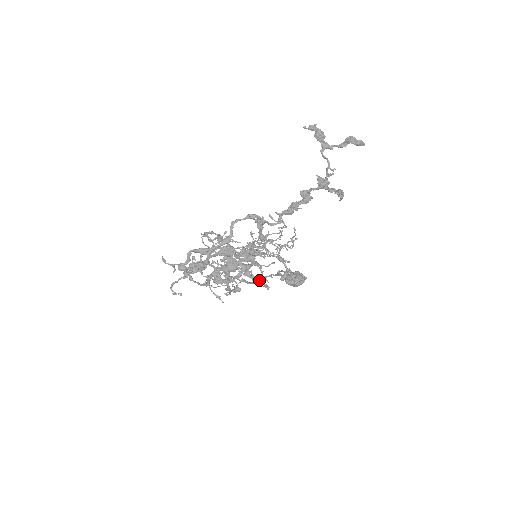
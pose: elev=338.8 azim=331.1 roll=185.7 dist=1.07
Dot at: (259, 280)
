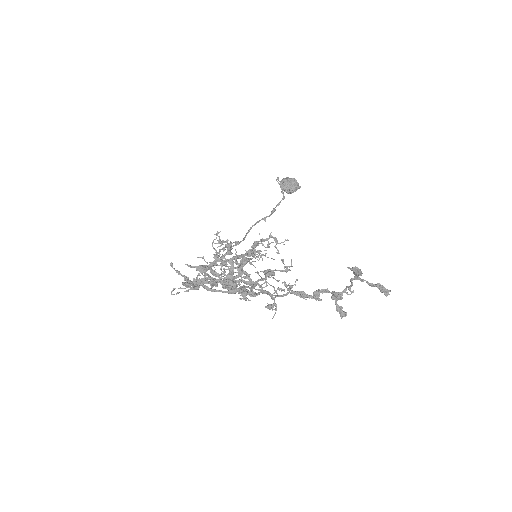
Dot at: (249, 279)
